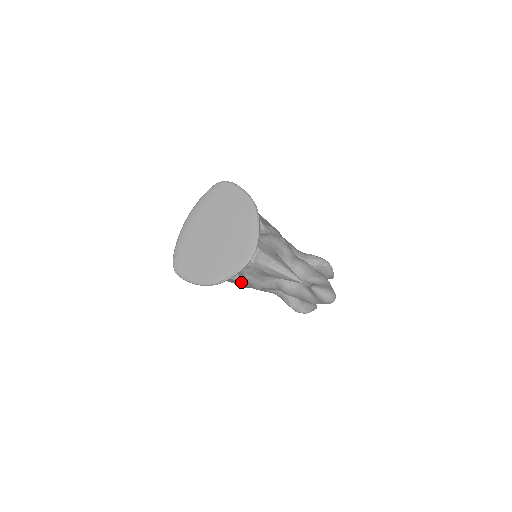
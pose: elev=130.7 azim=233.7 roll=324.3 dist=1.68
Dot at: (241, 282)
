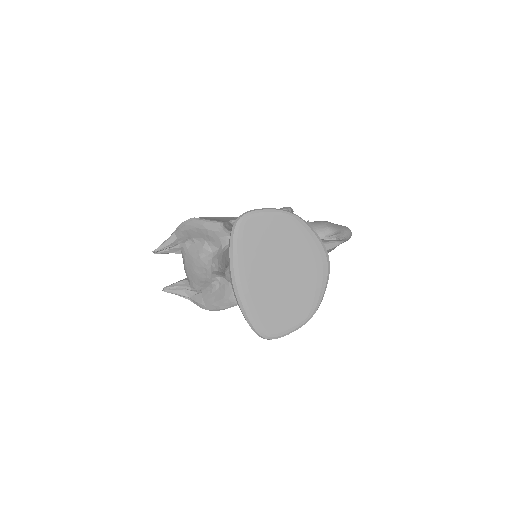
Dot at: occluded
